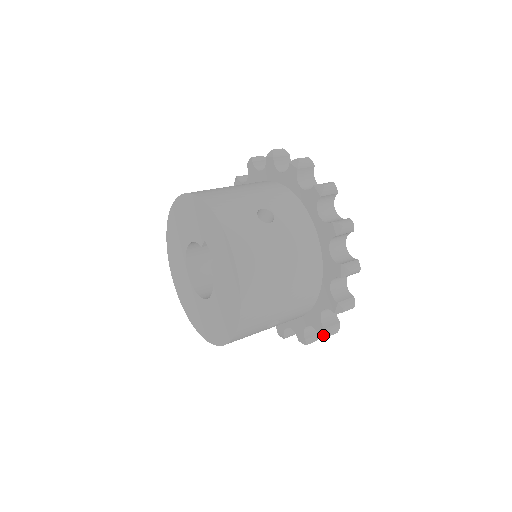
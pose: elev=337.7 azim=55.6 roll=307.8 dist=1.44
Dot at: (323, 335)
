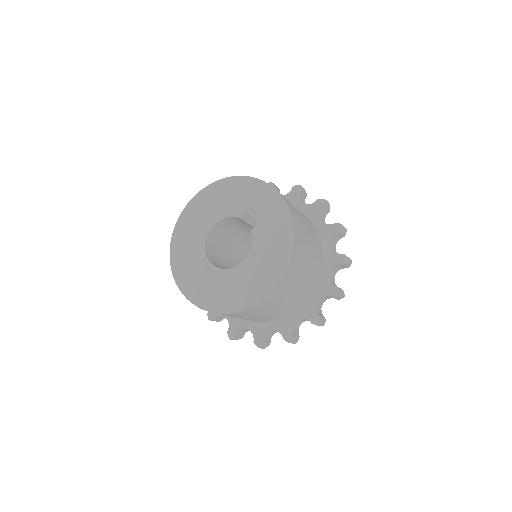
Dot at: (316, 323)
